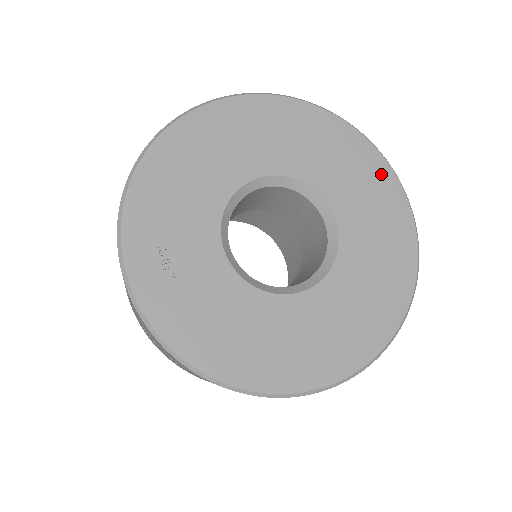
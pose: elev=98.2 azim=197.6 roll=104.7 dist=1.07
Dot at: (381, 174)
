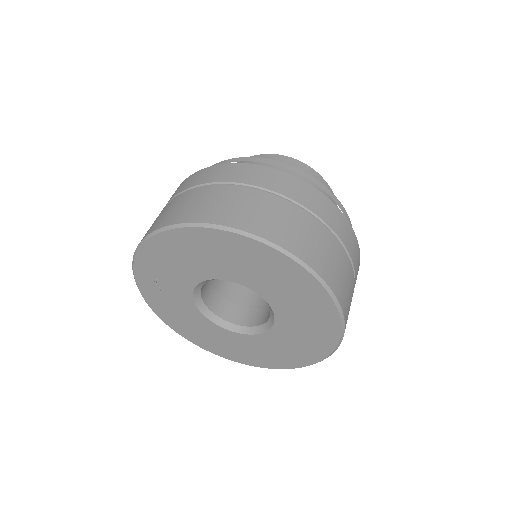
Dot at: (329, 323)
